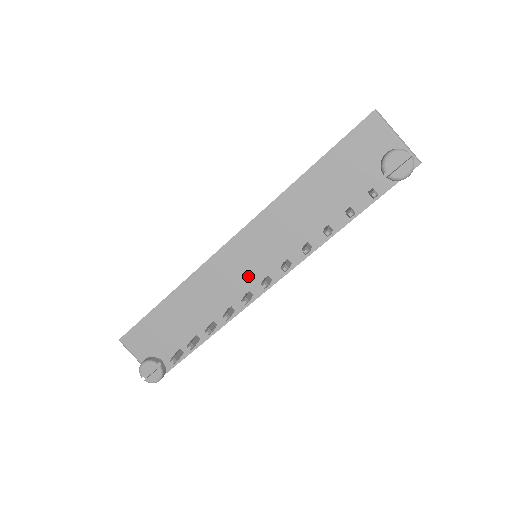
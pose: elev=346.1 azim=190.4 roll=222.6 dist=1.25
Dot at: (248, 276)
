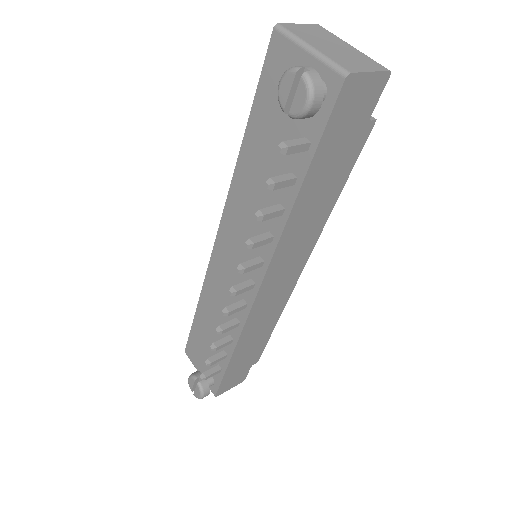
Dot at: (238, 281)
